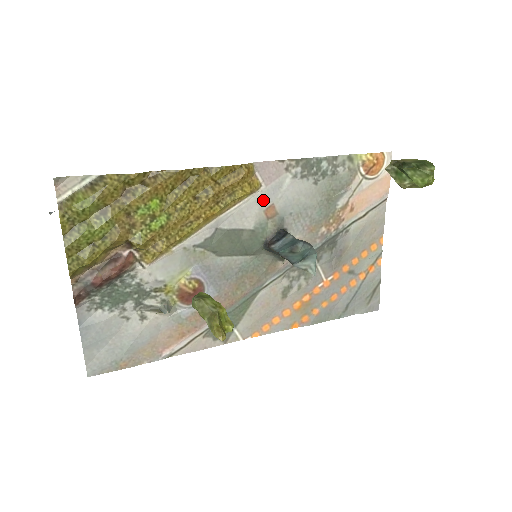
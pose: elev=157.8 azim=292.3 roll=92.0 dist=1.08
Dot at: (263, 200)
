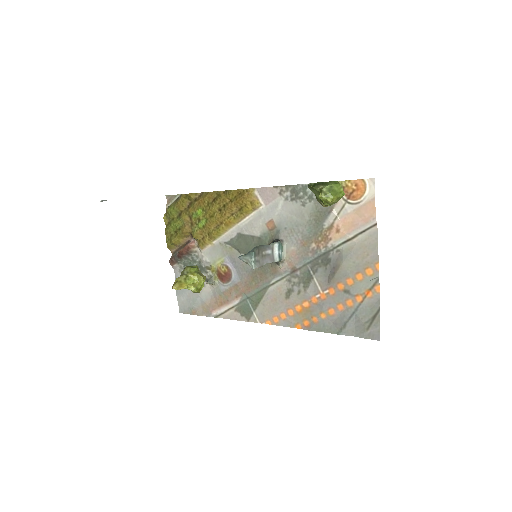
Dot at: (264, 216)
